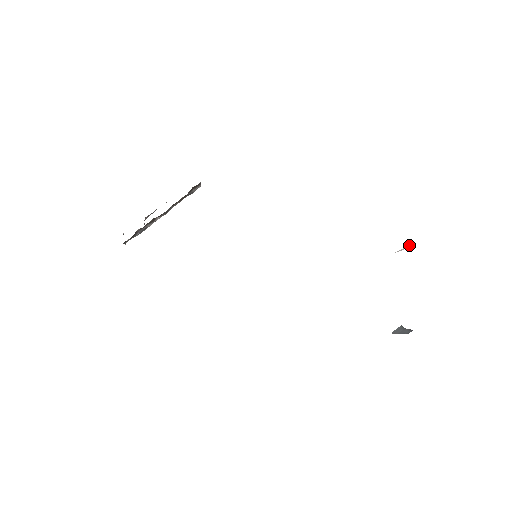
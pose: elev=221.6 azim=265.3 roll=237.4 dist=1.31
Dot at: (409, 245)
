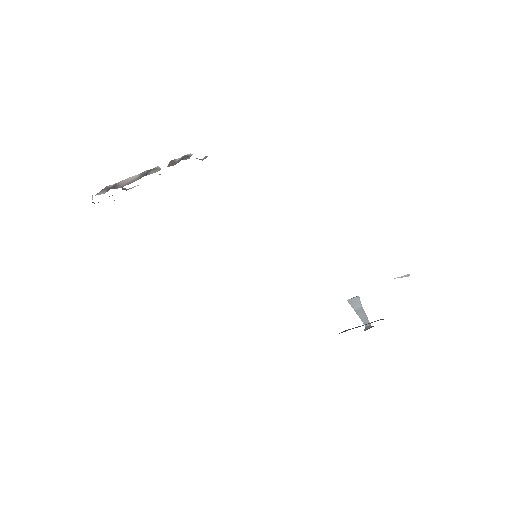
Dot at: (409, 274)
